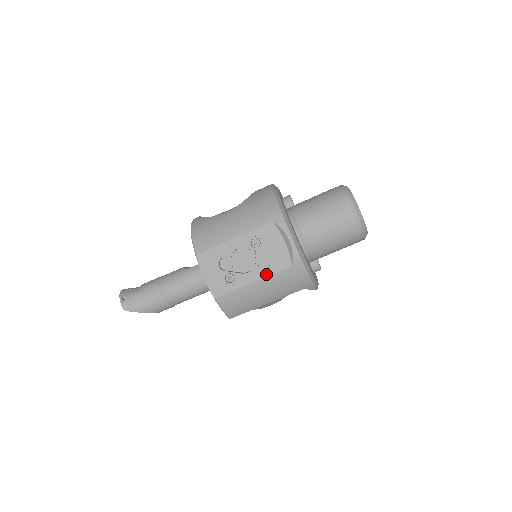
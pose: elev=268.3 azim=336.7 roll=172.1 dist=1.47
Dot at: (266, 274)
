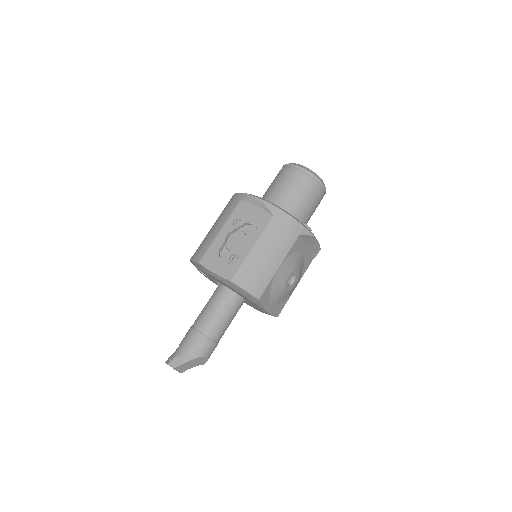
Dot at: (258, 235)
